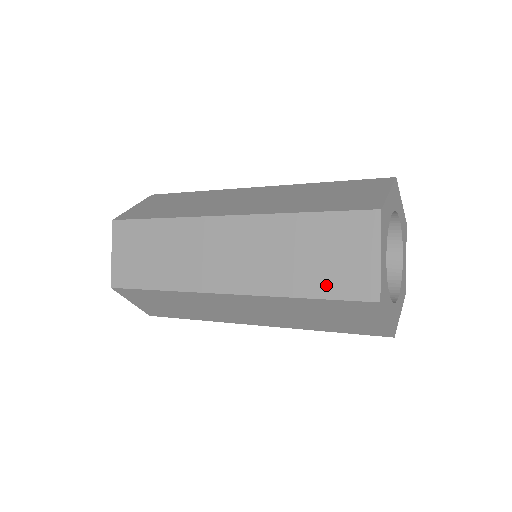
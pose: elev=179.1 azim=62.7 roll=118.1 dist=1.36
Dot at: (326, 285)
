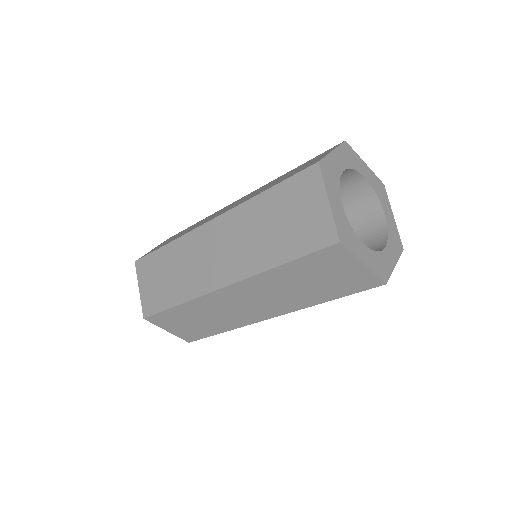
Dot at: (285, 178)
